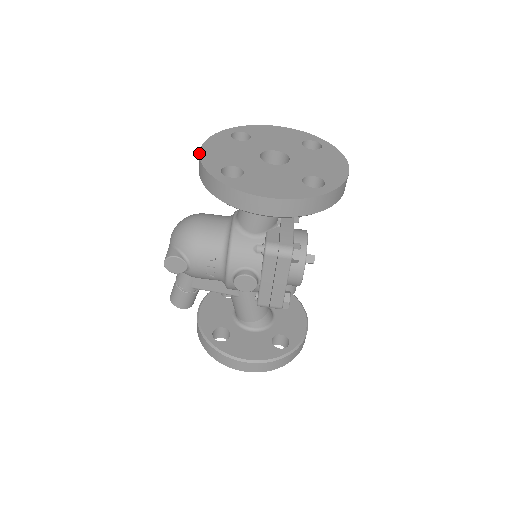
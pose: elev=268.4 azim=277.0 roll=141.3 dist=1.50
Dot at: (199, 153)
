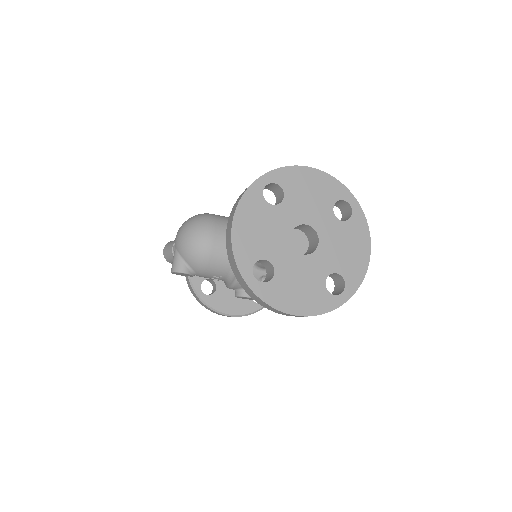
Dot at: (231, 235)
